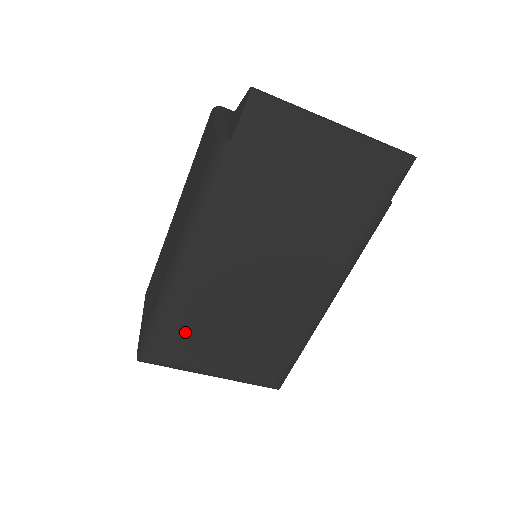
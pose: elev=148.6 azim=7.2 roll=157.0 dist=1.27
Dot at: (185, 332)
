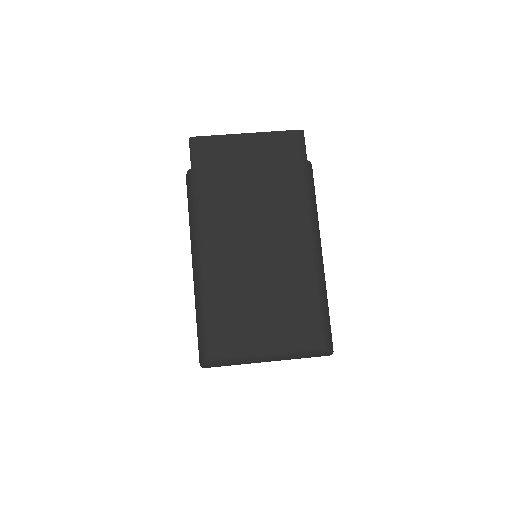
Dot at: (224, 317)
